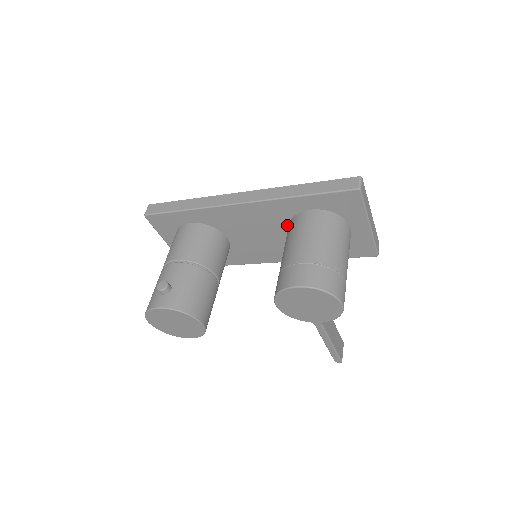
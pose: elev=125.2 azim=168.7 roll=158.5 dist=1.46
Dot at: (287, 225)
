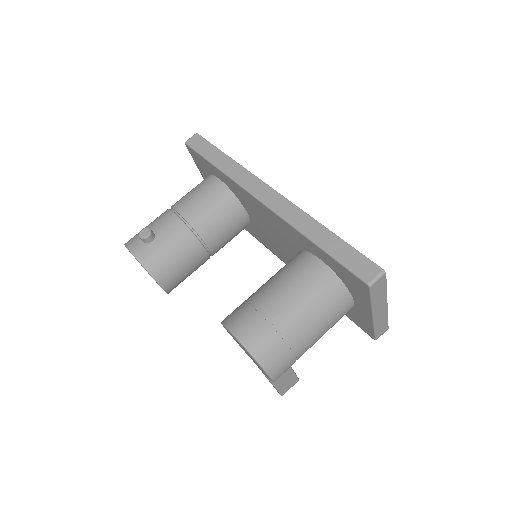
Dot at: (298, 251)
